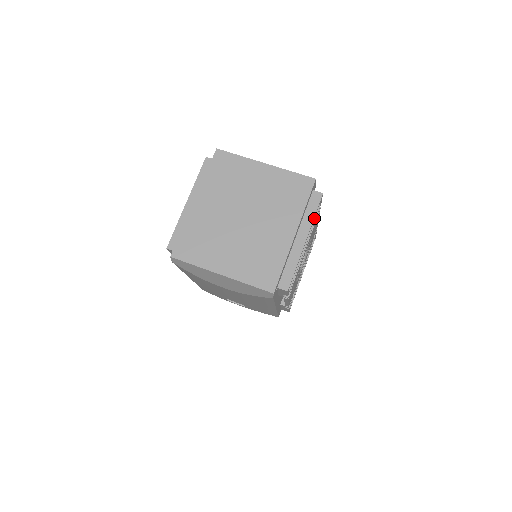
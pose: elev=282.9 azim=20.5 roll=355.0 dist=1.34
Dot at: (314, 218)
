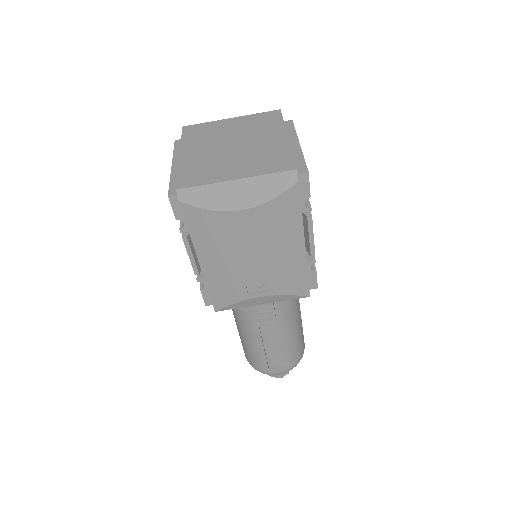
Dot at: occluded
